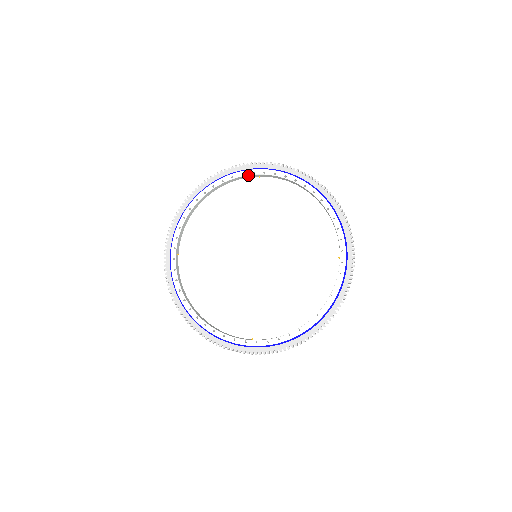
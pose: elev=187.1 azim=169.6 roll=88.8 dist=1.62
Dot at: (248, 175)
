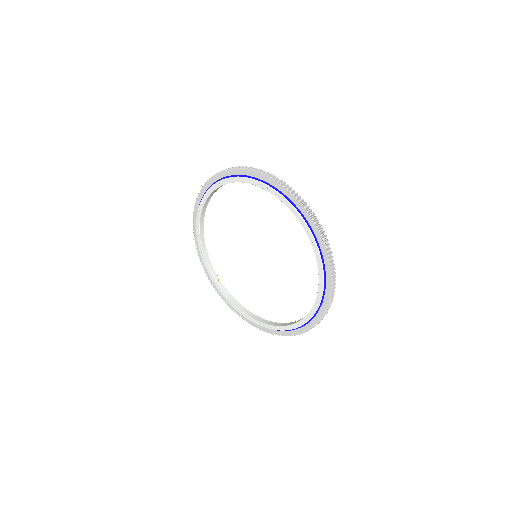
Dot at: (208, 197)
